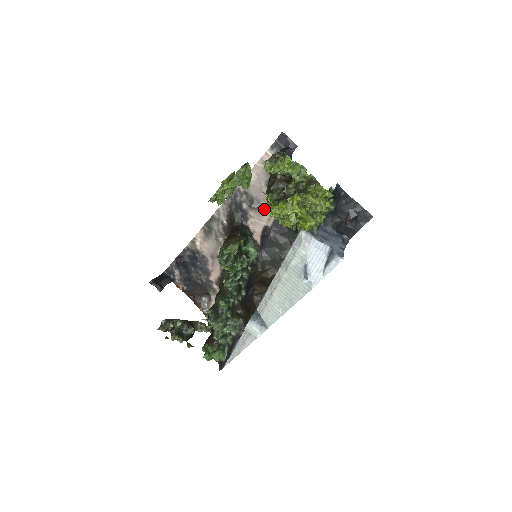
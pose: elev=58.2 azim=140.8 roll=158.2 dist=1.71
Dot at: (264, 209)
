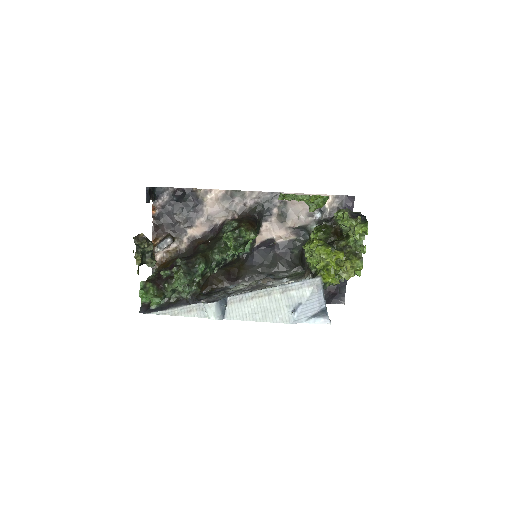
Dot at: (286, 227)
